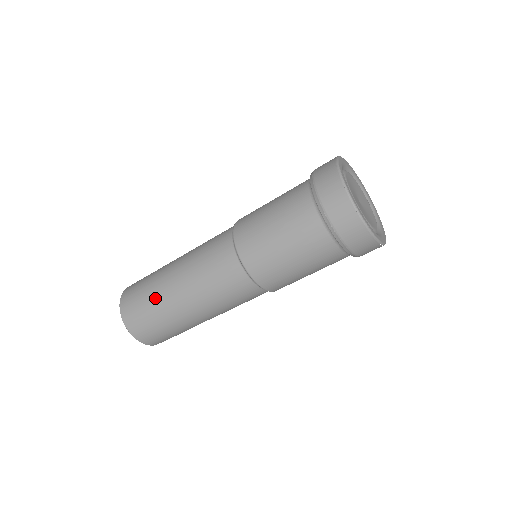
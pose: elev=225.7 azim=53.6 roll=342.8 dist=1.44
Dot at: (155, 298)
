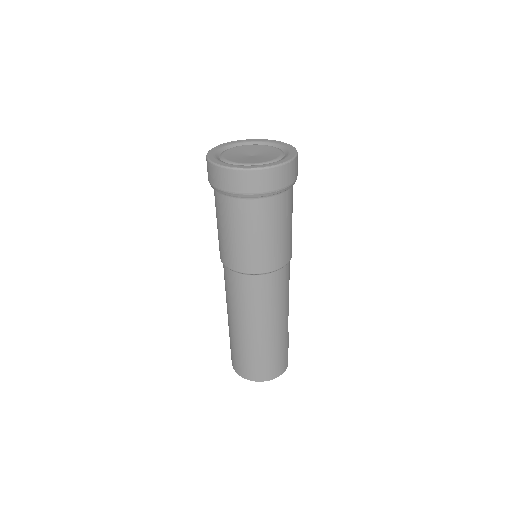
Dot at: (245, 349)
